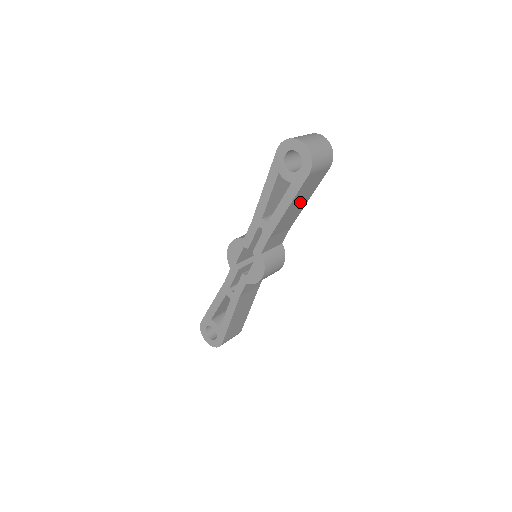
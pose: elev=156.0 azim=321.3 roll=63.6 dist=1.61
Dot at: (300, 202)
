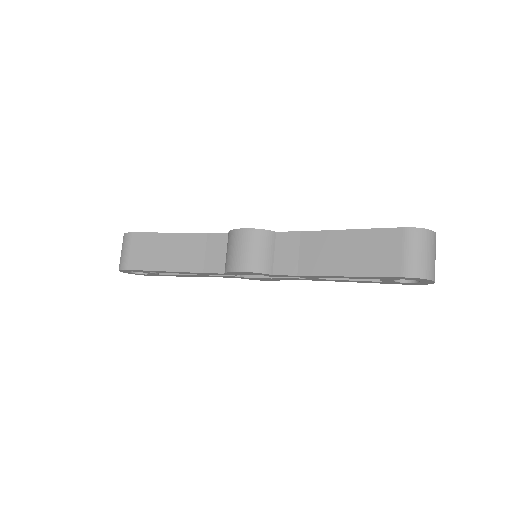
Dot at: occluded
